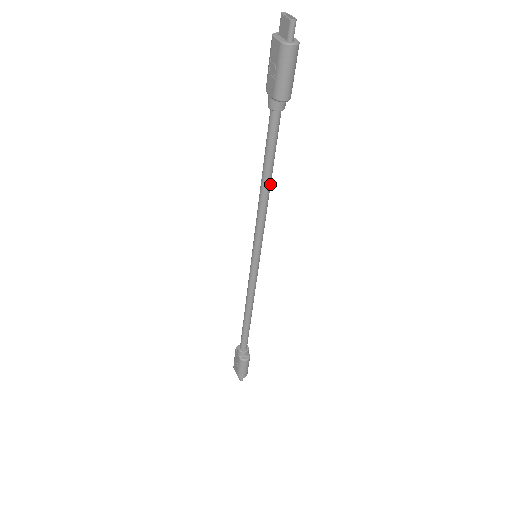
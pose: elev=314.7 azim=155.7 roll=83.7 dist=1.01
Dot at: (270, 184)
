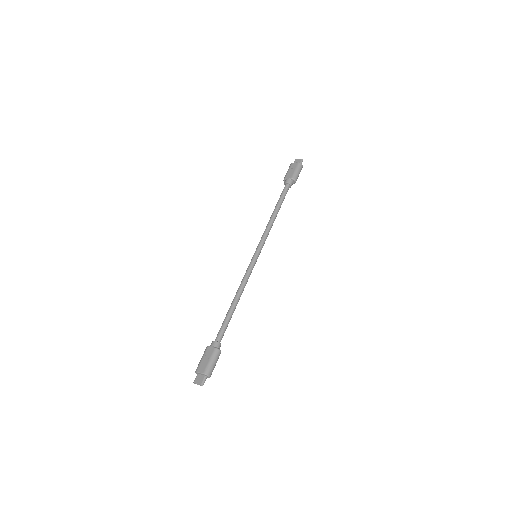
Dot at: occluded
